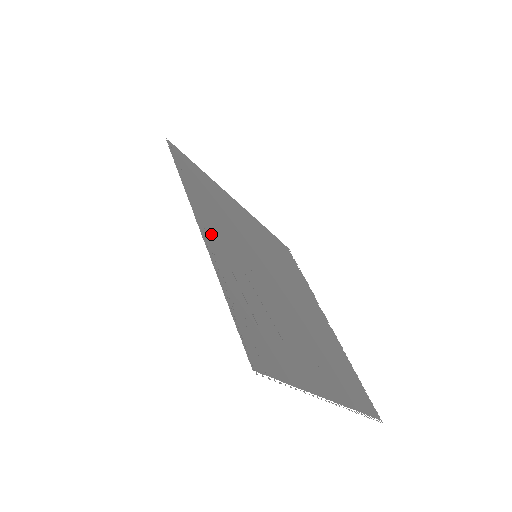
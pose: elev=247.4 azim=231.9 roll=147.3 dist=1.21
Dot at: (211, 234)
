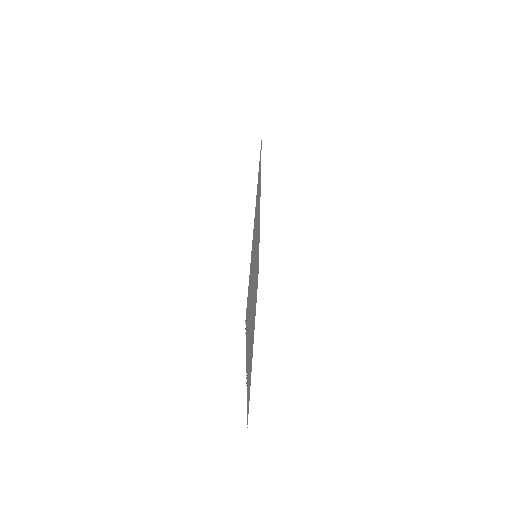
Dot at: occluded
